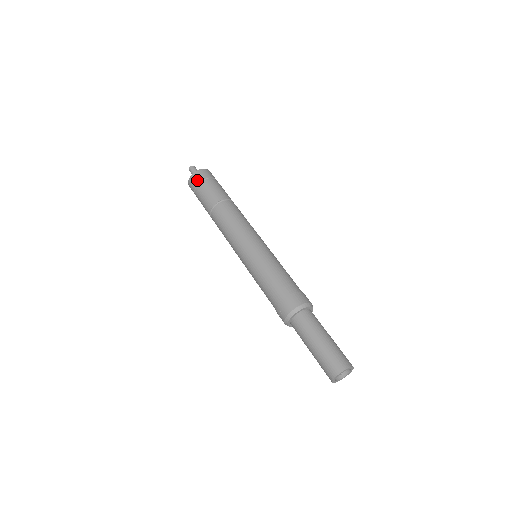
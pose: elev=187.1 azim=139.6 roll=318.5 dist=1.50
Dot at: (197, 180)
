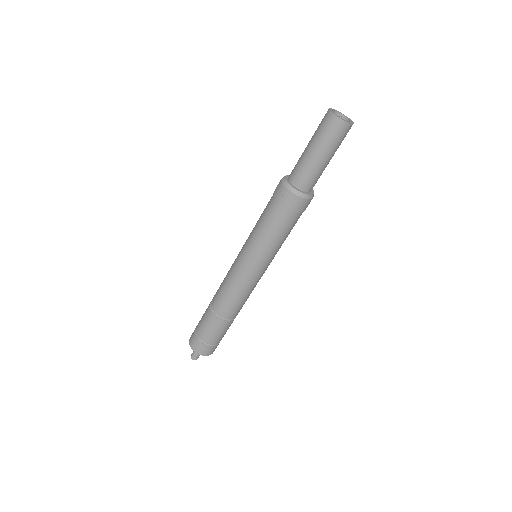
Dot at: (194, 331)
